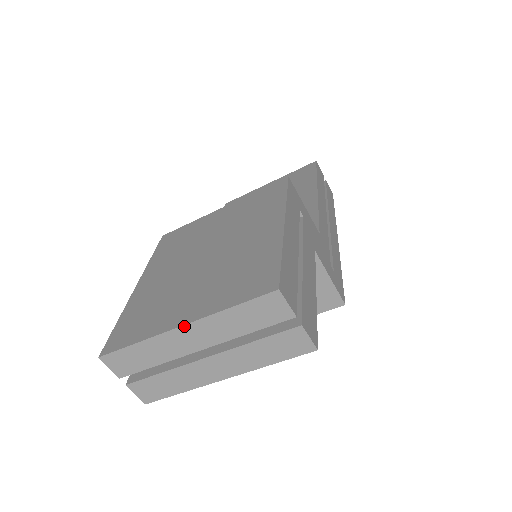
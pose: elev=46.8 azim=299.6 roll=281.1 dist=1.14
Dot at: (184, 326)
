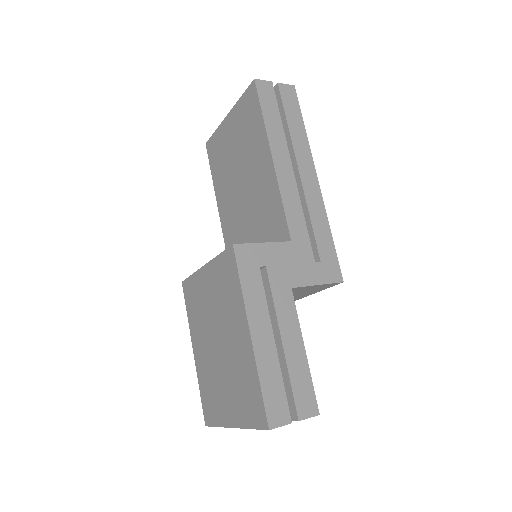
Dot at: occluded
